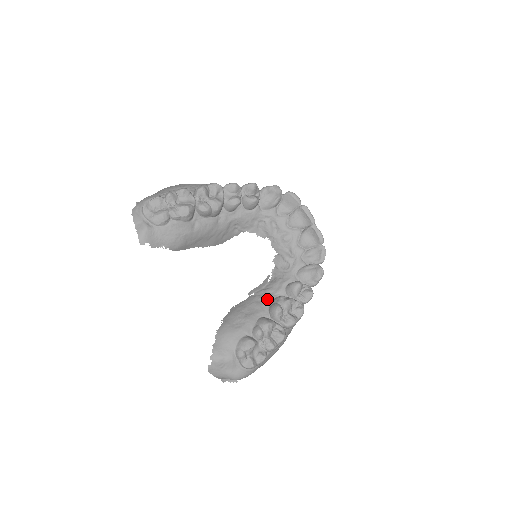
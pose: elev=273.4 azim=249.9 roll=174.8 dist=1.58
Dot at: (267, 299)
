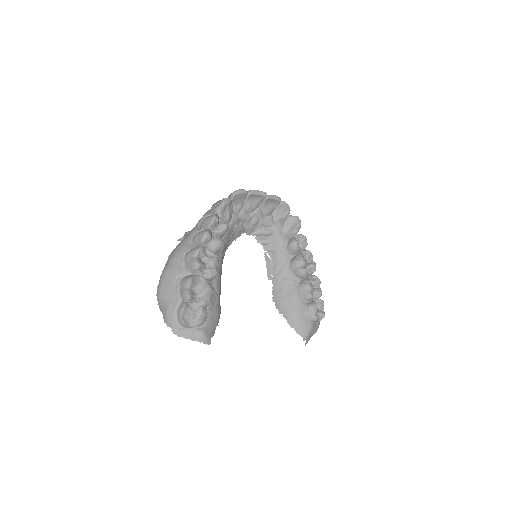
Dot at: (286, 271)
